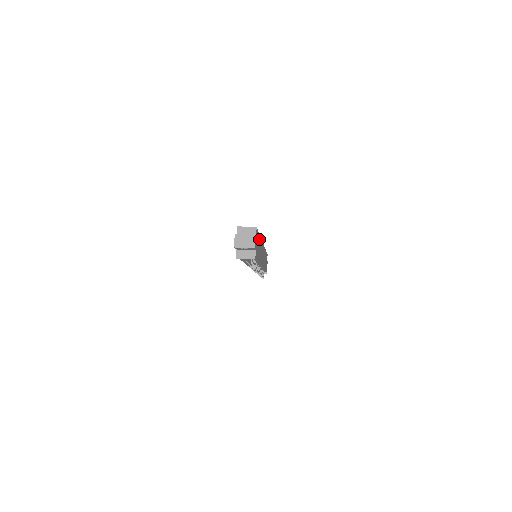
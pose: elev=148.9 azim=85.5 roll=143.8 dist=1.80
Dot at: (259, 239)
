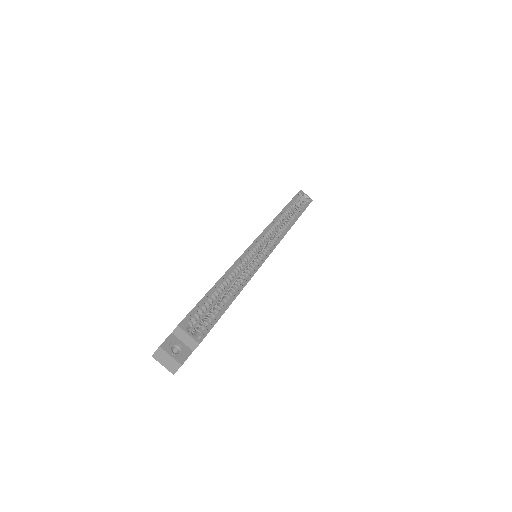
Dot at: occluded
